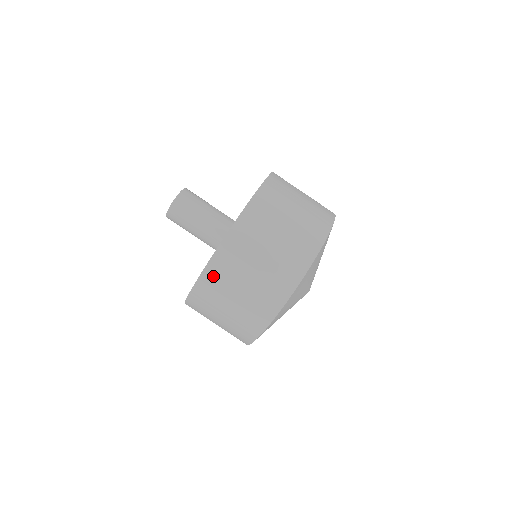
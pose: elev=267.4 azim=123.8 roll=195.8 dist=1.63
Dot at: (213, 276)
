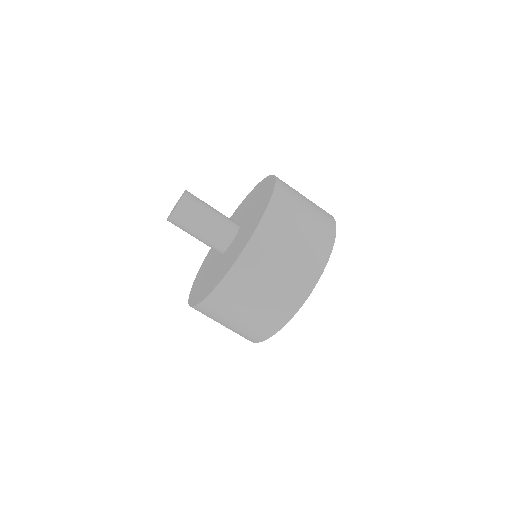
Dot at: (262, 240)
